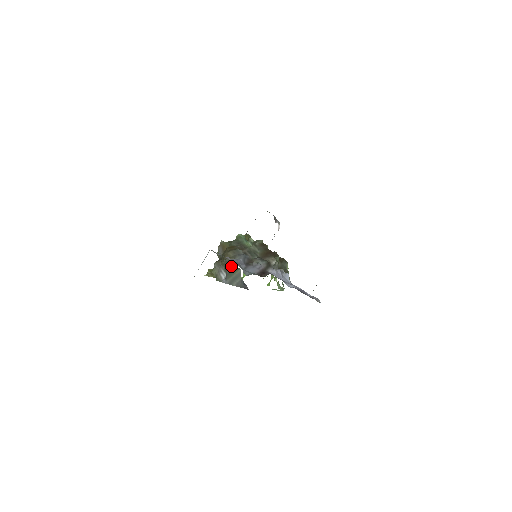
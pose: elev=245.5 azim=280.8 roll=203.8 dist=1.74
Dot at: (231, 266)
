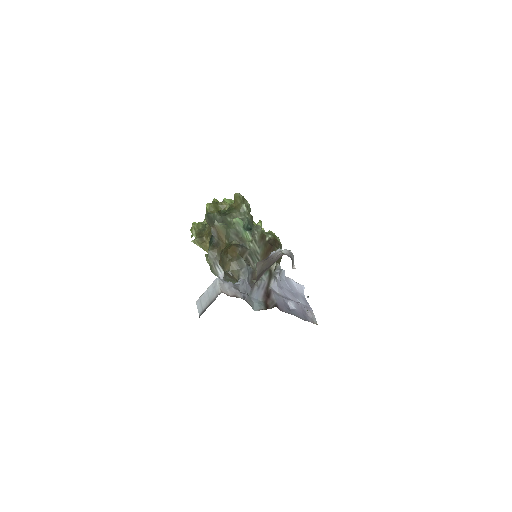
Dot at: (233, 278)
